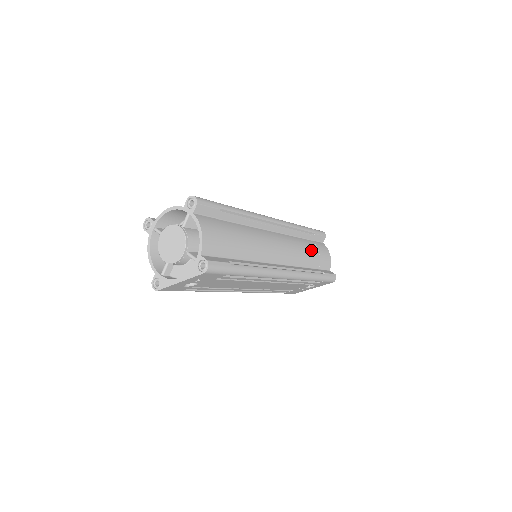
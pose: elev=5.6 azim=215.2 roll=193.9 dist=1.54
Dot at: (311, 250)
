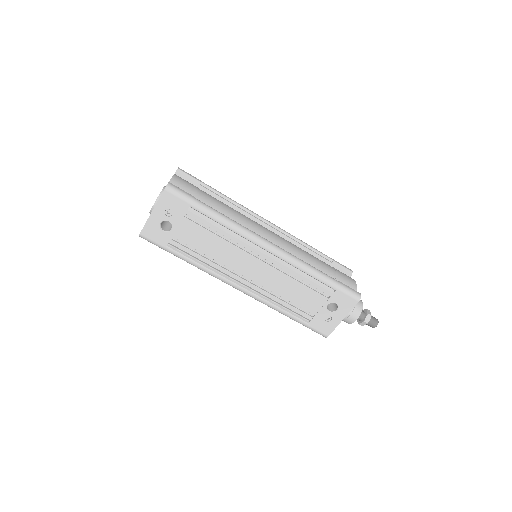
Dot at: (322, 262)
